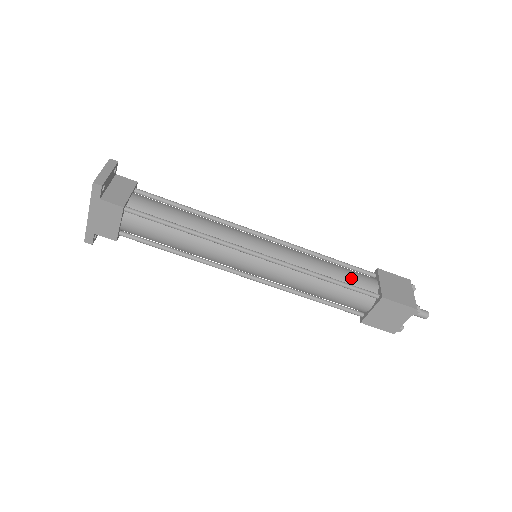
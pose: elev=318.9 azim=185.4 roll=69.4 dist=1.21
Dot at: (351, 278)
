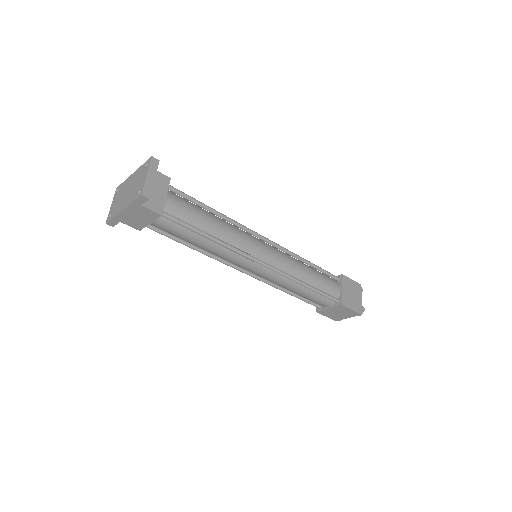
Dot at: (324, 285)
